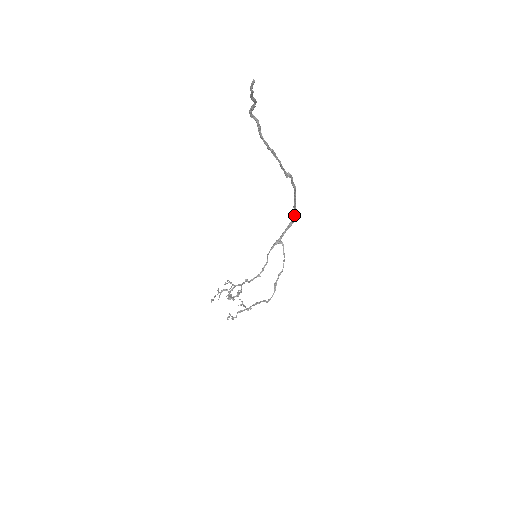
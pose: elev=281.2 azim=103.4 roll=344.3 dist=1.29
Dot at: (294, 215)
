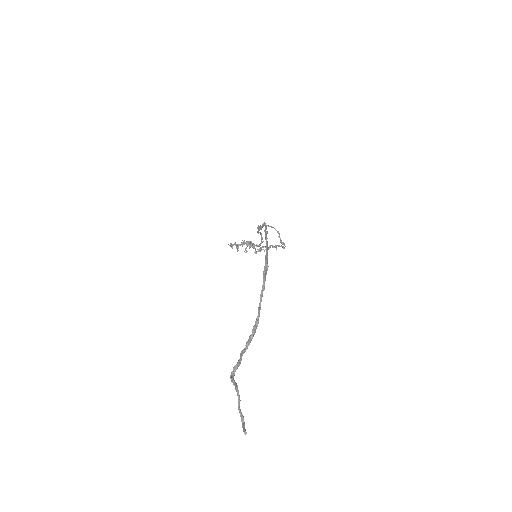
Dot at: (267, 233)
